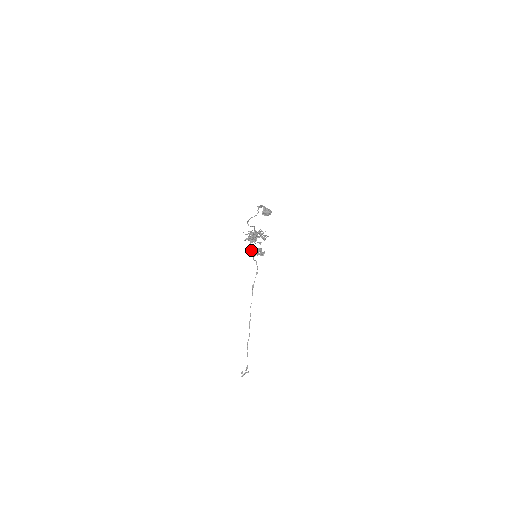
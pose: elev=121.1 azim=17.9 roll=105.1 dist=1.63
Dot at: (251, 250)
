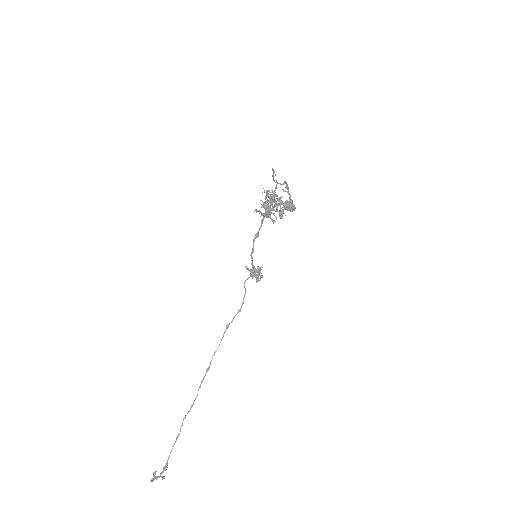
Dot at: (251, 252)
